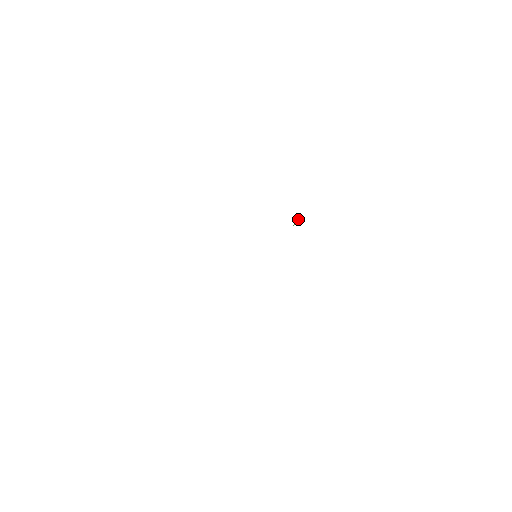
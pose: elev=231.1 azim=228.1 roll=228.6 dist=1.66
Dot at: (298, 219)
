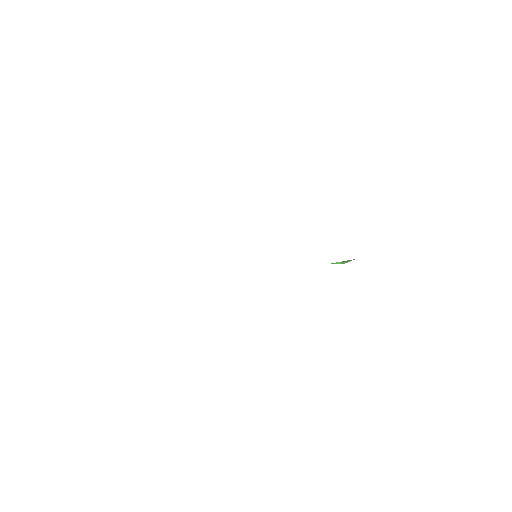
Dot at: (349, 260)
